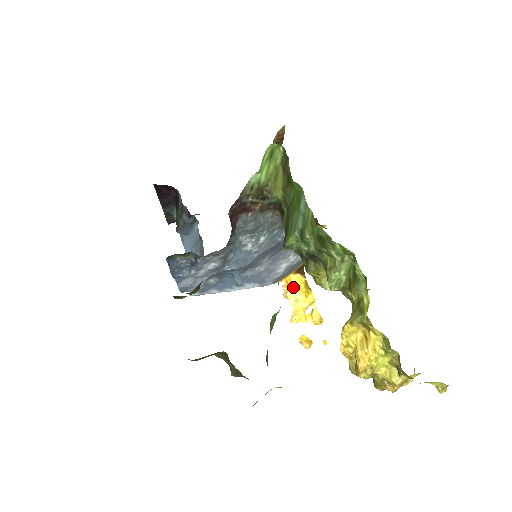
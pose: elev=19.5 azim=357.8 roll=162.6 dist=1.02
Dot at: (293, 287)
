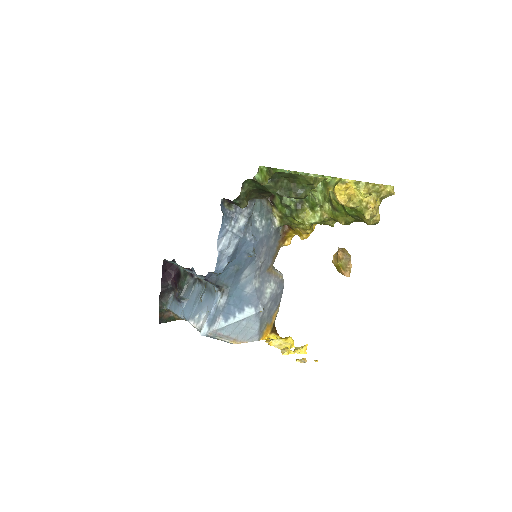
Dot at: occluded
